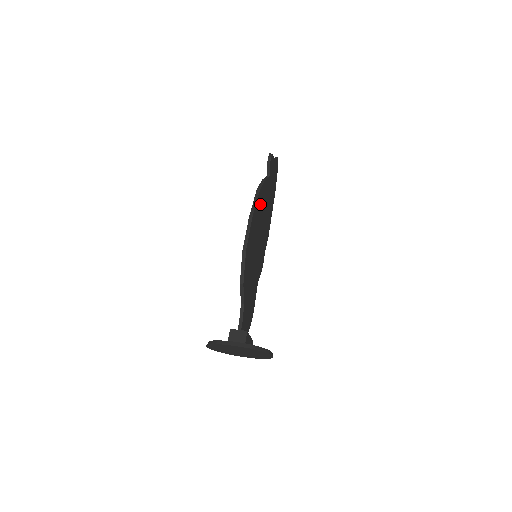
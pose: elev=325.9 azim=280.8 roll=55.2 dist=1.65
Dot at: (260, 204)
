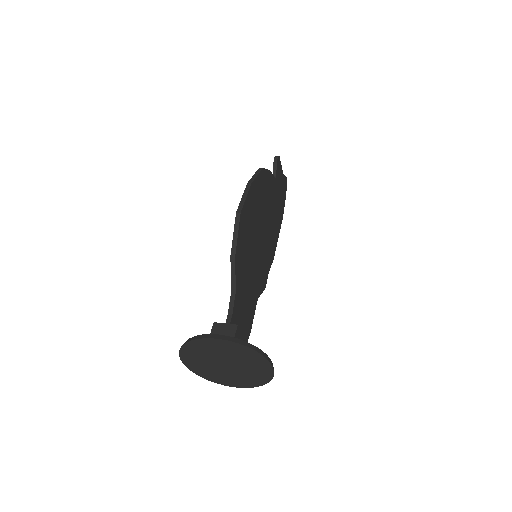
Dot at: (263, 189)
